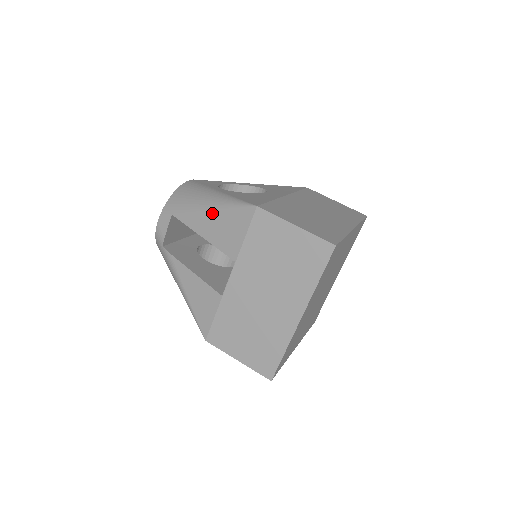
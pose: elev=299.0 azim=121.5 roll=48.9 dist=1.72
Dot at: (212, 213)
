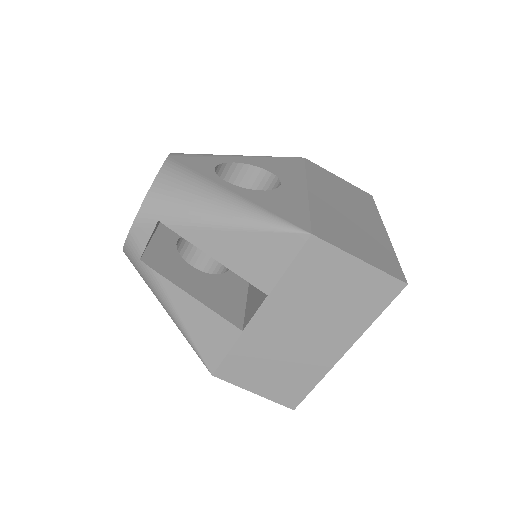
Dot at: (233, 231)
